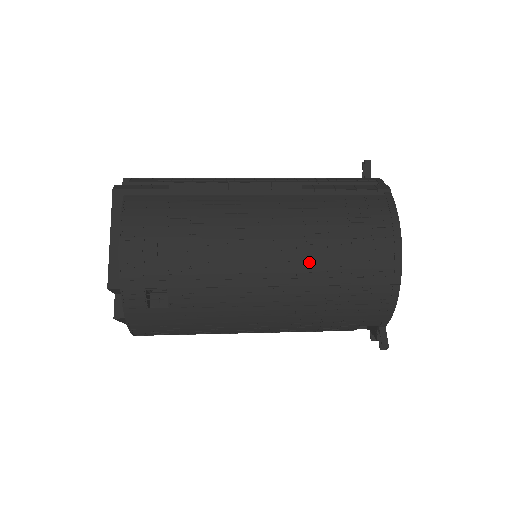
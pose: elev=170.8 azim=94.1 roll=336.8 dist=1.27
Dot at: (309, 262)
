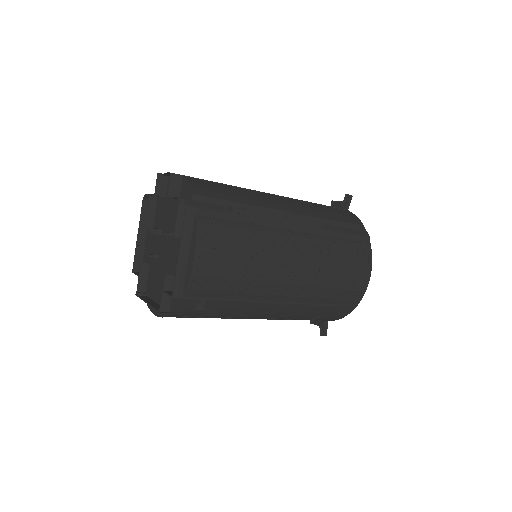
Dot at: (315, 290)
